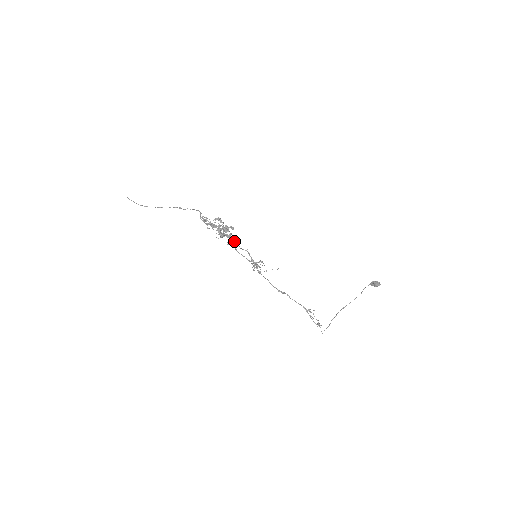
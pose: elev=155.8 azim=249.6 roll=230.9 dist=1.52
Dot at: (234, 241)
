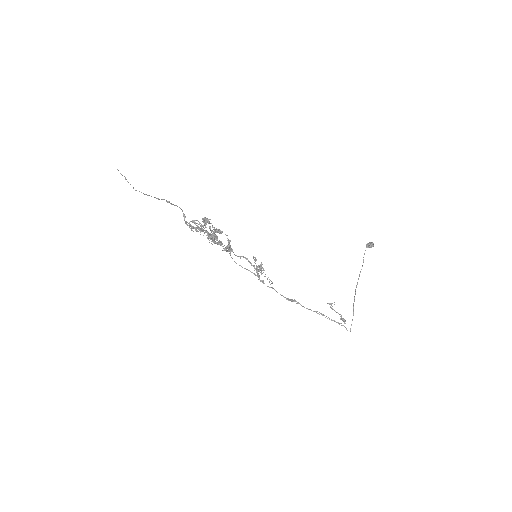
Dot at: (226, 247)
